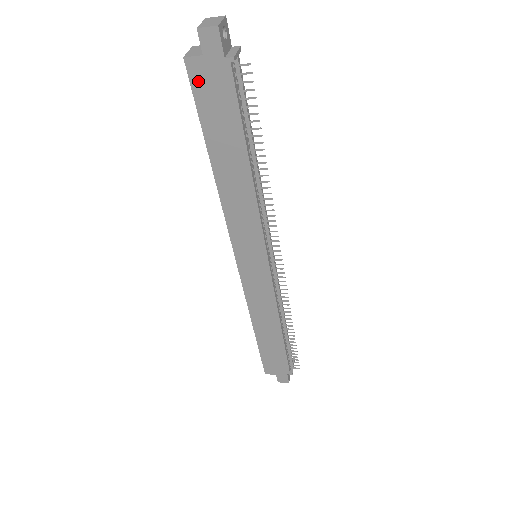
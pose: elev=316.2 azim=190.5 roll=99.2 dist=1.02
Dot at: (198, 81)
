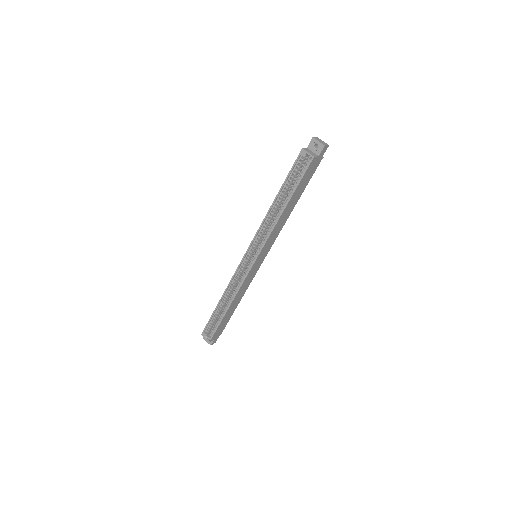
Dot at: (310, 167)
